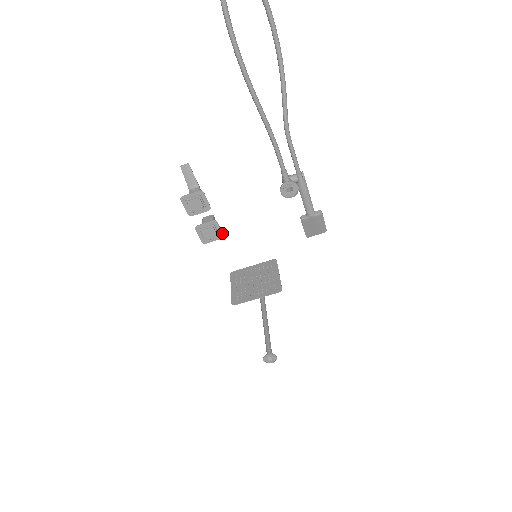
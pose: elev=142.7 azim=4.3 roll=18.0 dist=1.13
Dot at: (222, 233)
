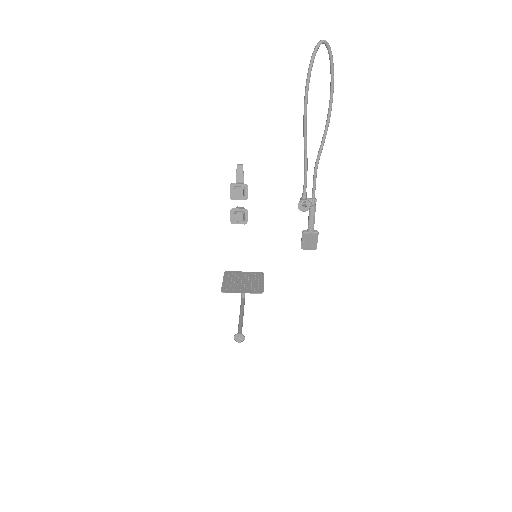
Dot at: (247, 220)
